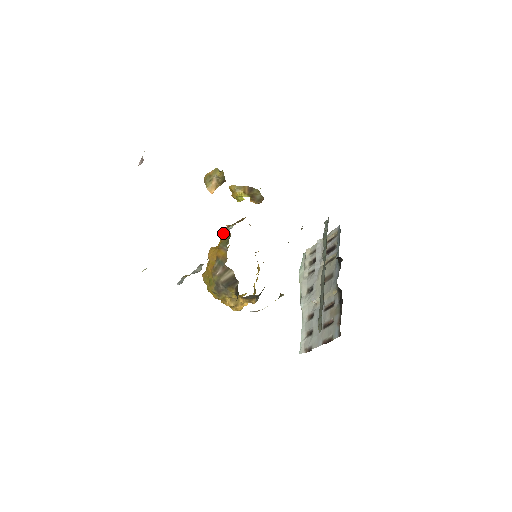
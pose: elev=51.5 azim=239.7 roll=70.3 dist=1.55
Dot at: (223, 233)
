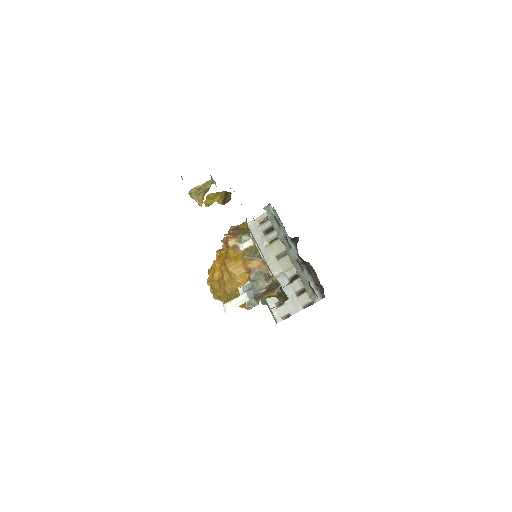
Dot at: (231, 244)
